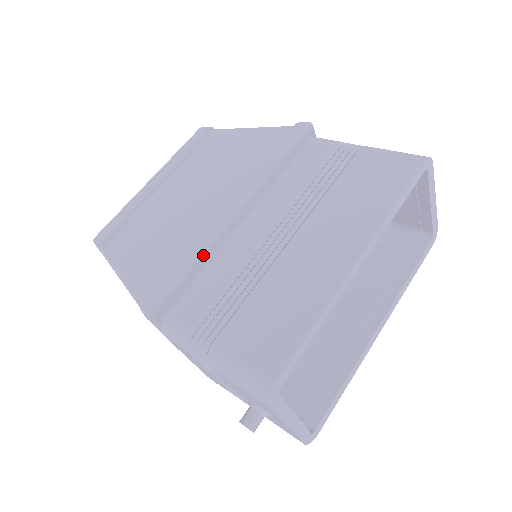
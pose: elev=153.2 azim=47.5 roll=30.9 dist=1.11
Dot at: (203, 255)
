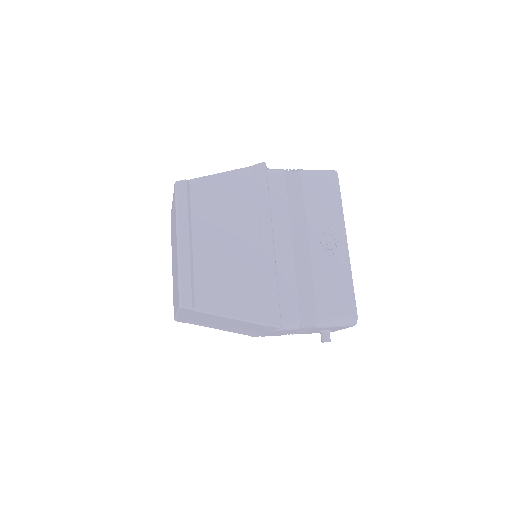
Dot at: occluded
